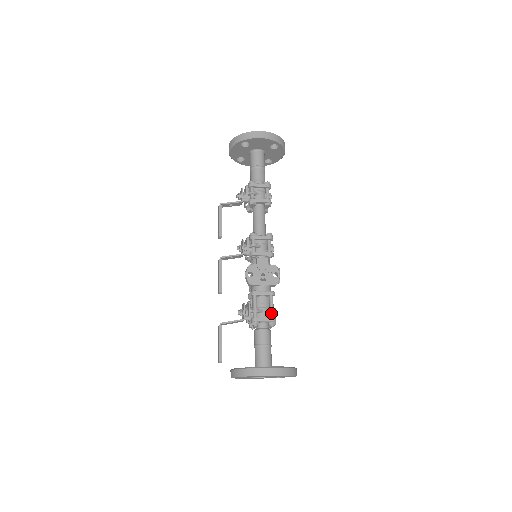
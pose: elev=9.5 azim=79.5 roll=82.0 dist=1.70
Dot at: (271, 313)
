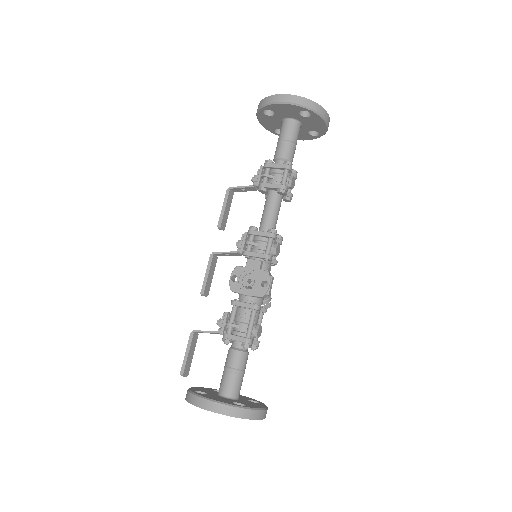
Dot at: (247, 331)
